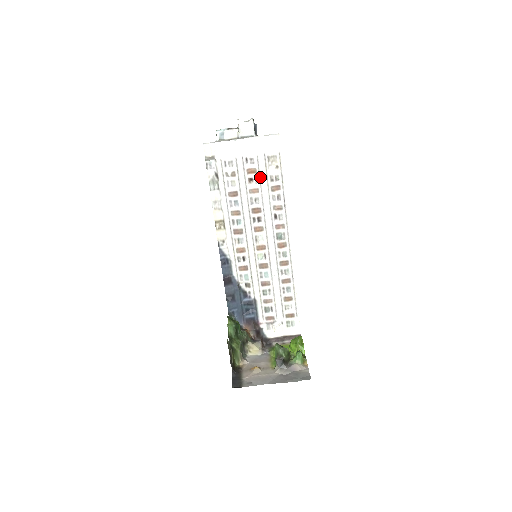
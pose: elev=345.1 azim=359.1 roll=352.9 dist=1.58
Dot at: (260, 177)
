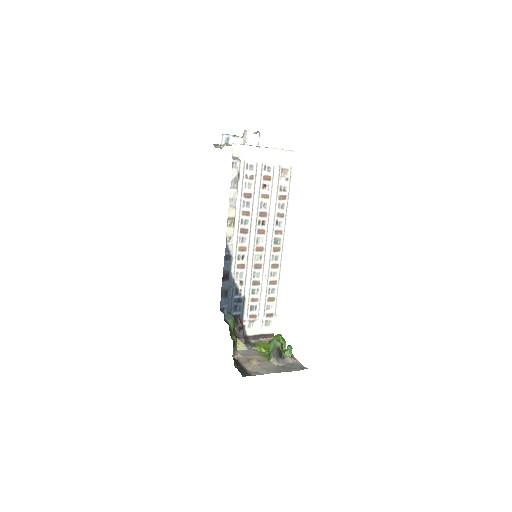
Dot at: (272, 185)
